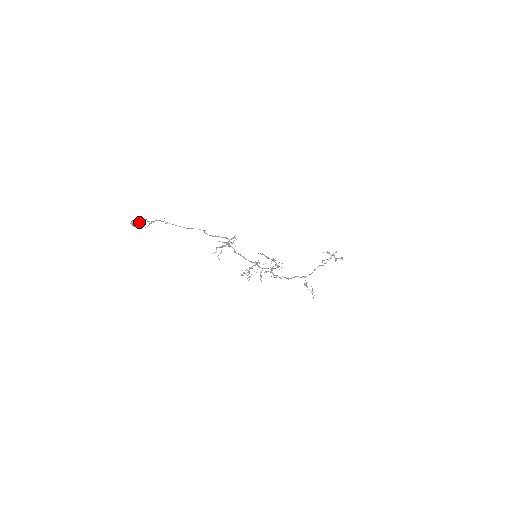
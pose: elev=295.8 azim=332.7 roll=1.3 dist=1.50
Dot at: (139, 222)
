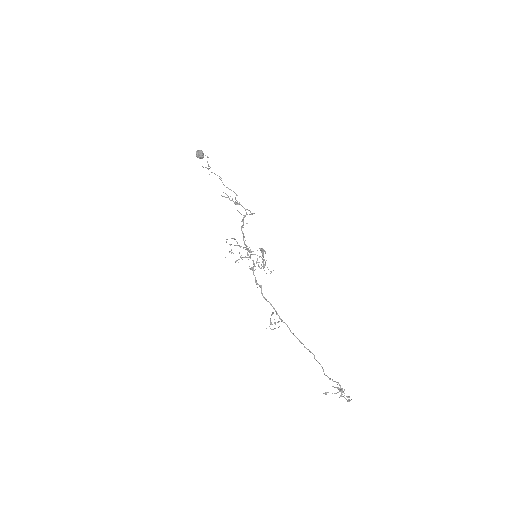
Dot at: (202, 151)
